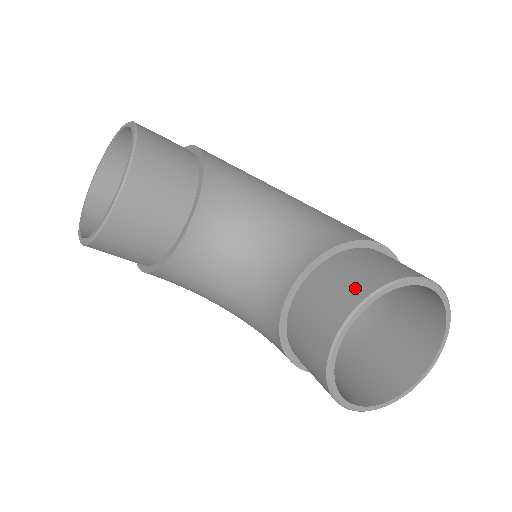
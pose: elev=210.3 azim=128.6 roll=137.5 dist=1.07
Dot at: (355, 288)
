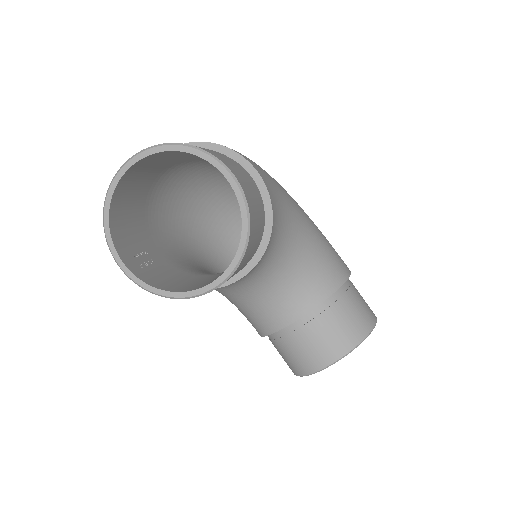
Dot at: (348, 337)
